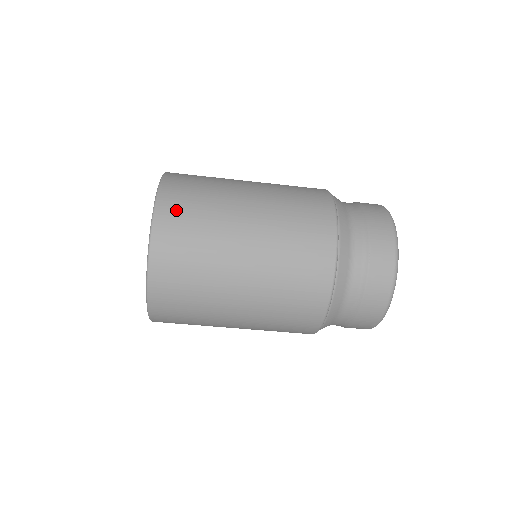
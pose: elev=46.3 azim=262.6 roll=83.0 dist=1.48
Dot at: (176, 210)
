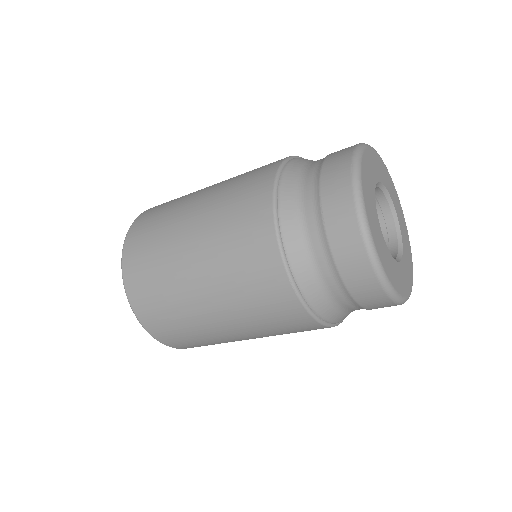
Dot at: (139, 233)
